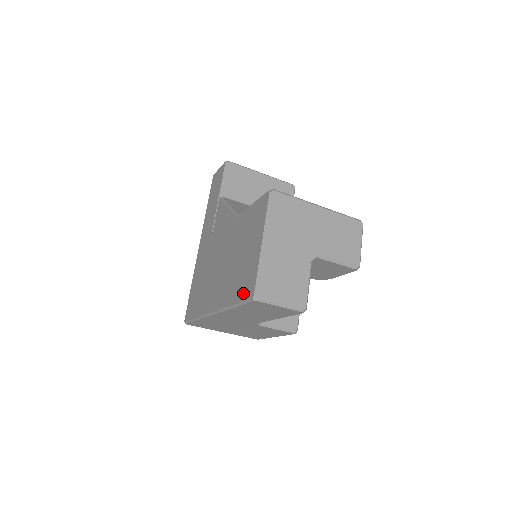
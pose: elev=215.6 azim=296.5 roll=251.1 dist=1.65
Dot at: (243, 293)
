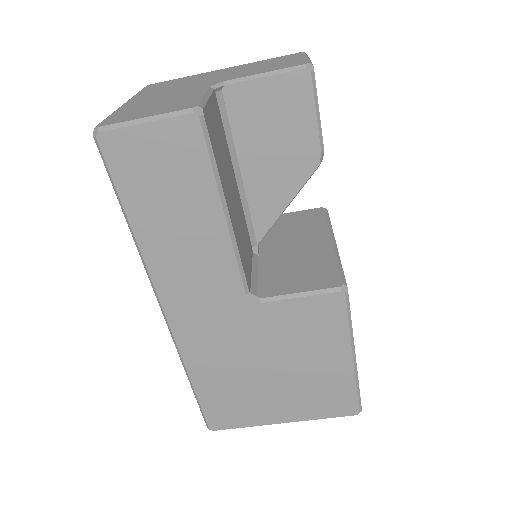
Dot at: occluded
